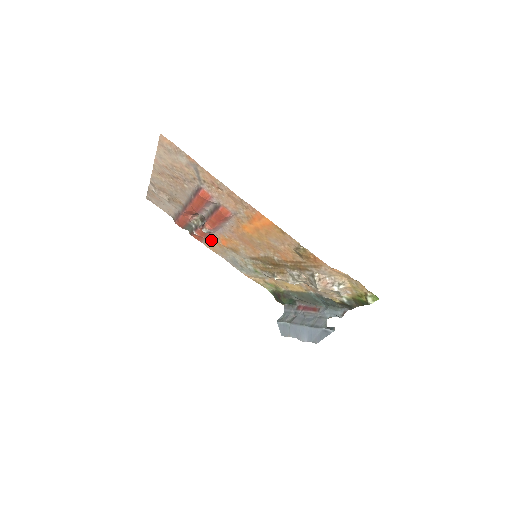
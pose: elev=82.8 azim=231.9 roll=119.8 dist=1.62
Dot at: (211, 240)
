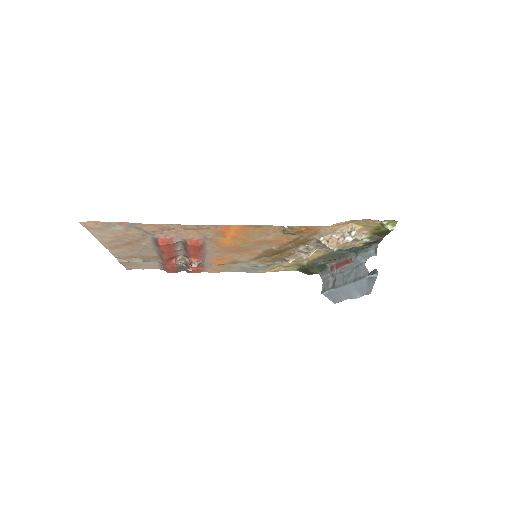
Dot at: (208, 266)
